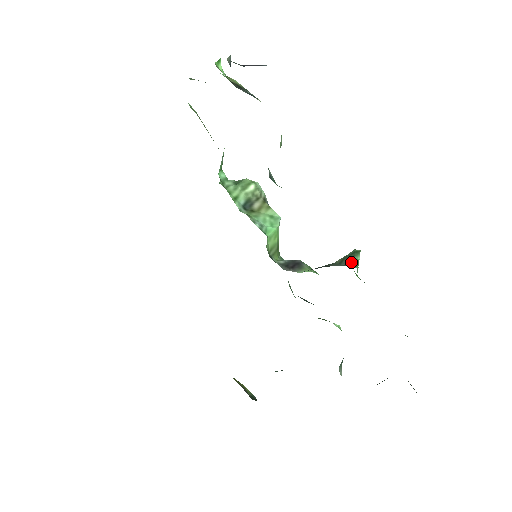
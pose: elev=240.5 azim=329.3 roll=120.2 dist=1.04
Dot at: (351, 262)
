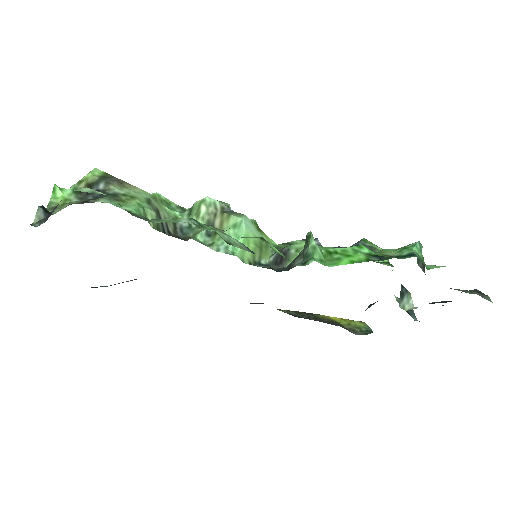
Dot at: (306, 255)
